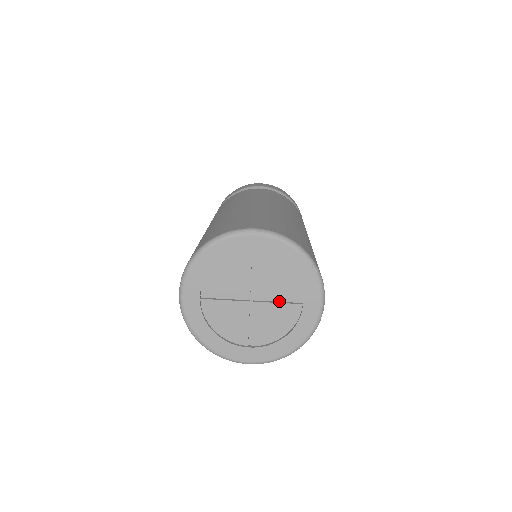
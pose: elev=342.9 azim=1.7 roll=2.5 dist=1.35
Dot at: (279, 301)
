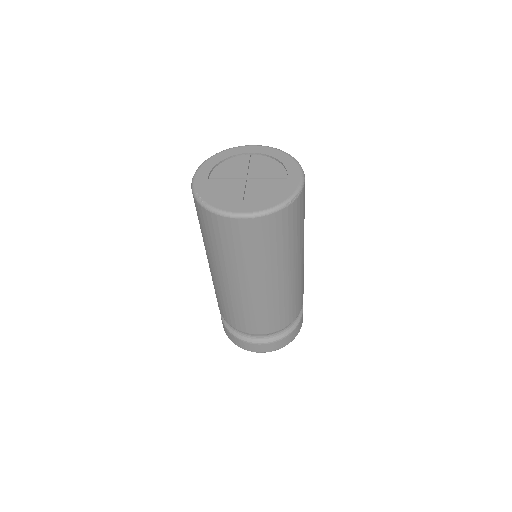
Dot at: (269, 181)
